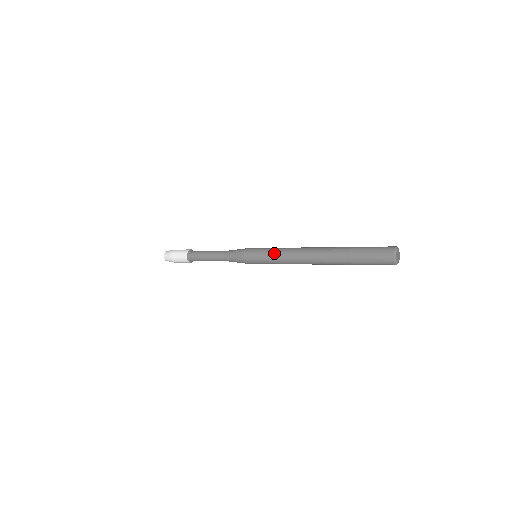
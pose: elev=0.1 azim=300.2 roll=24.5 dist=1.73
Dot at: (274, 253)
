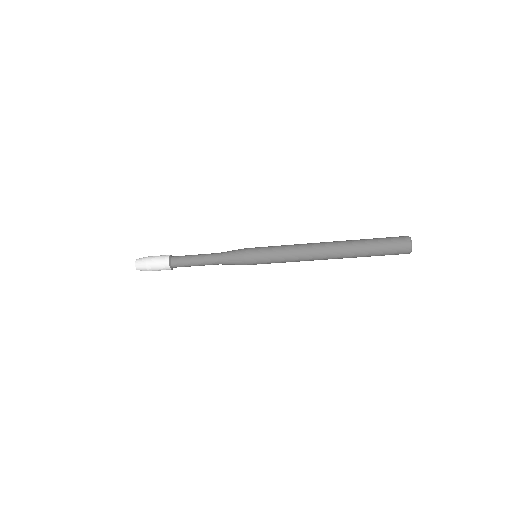
Dot at: (281, 250)
